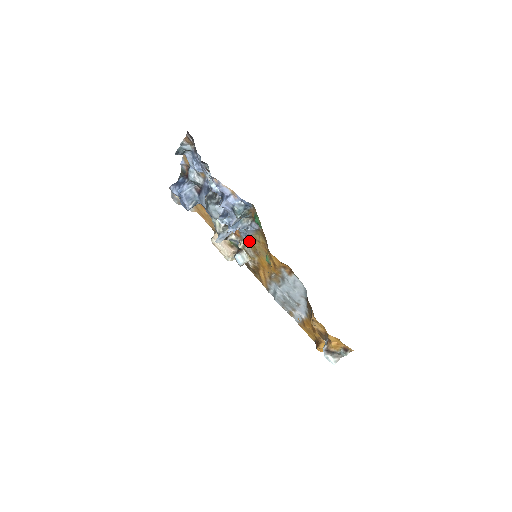
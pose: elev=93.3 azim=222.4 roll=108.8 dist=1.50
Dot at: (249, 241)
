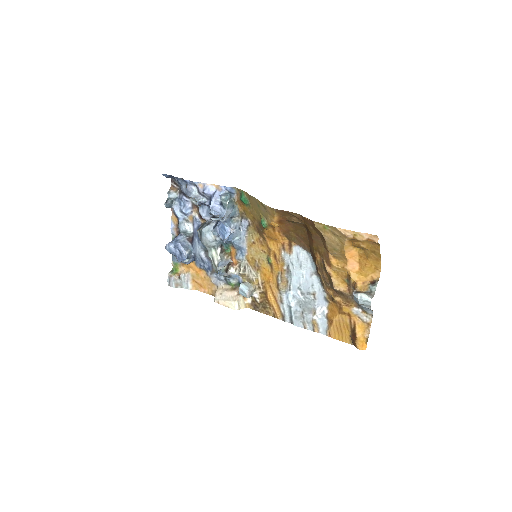
Dot at: (246, 256)
